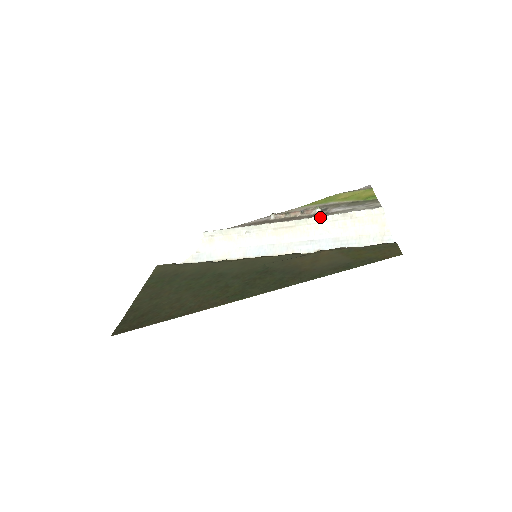
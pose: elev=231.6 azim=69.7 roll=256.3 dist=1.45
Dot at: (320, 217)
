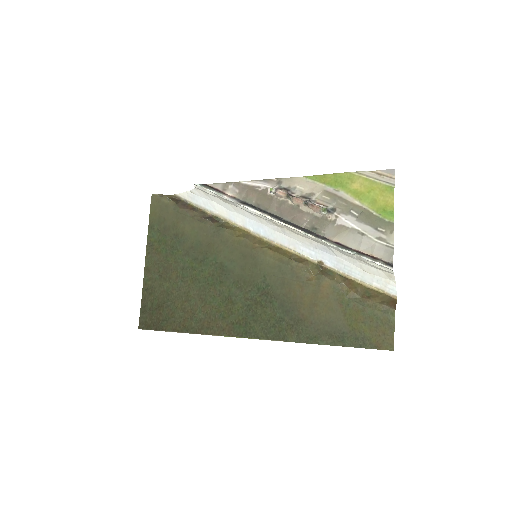
Dot at: (324, 242)
